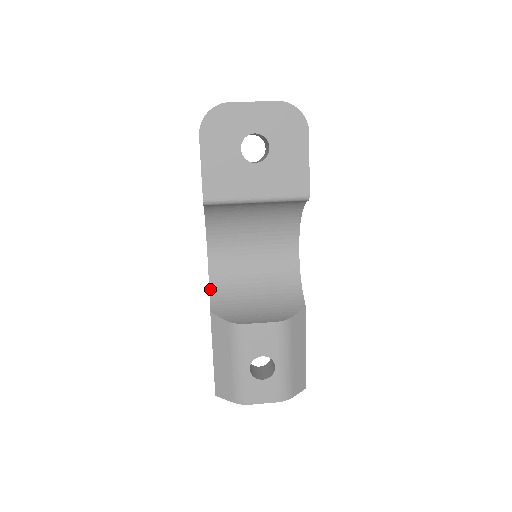
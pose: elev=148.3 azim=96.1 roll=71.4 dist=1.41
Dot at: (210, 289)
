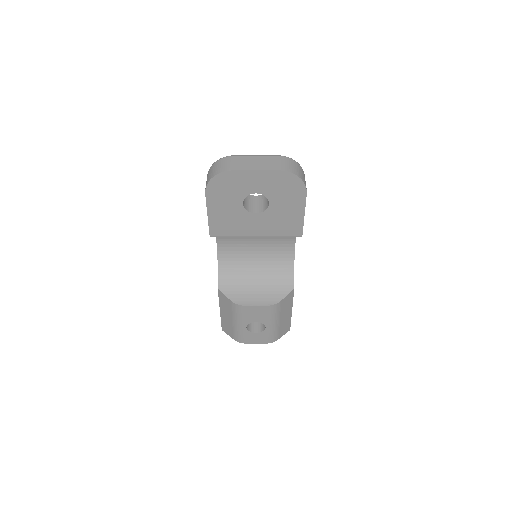
Dot at: (218, 268)
